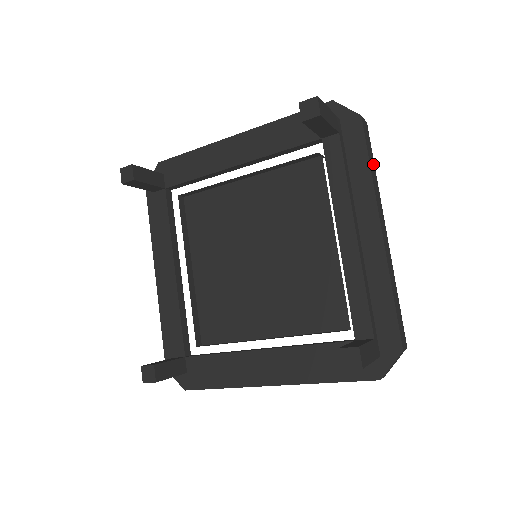
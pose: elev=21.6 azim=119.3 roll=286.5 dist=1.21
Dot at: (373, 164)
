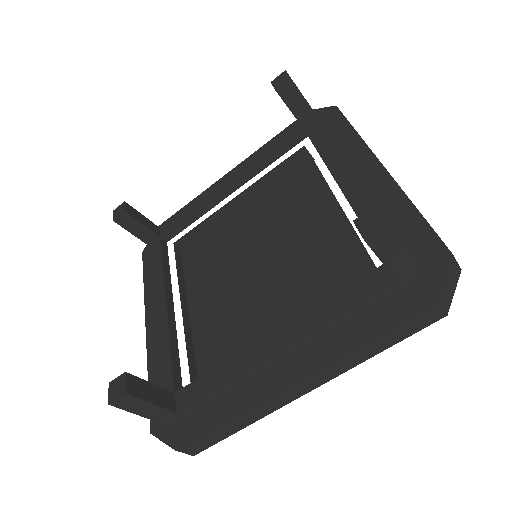
Dot at: occluded
